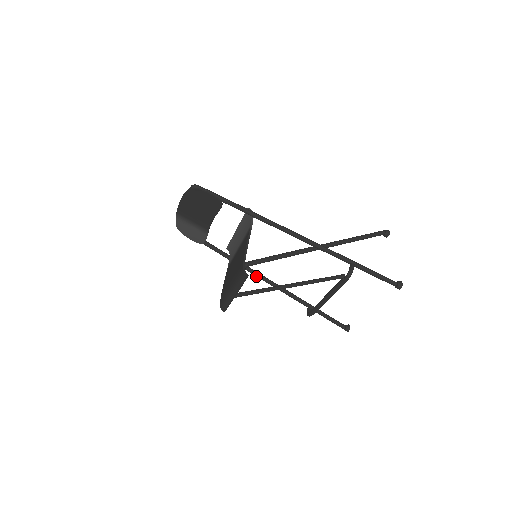
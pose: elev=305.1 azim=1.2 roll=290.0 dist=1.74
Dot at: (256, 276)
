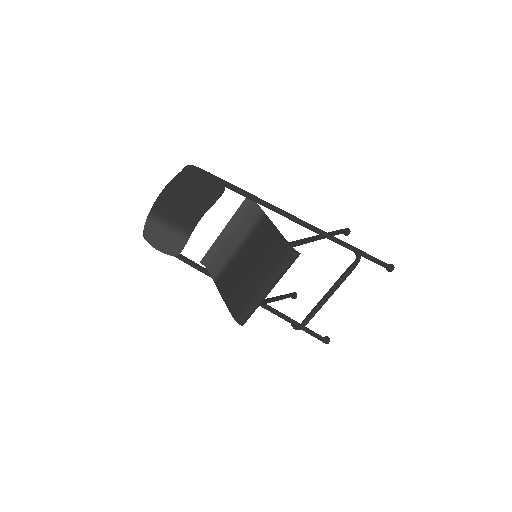
Dot at: occluded
